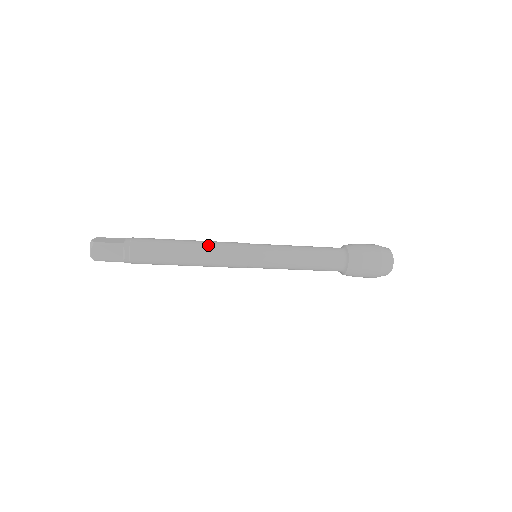
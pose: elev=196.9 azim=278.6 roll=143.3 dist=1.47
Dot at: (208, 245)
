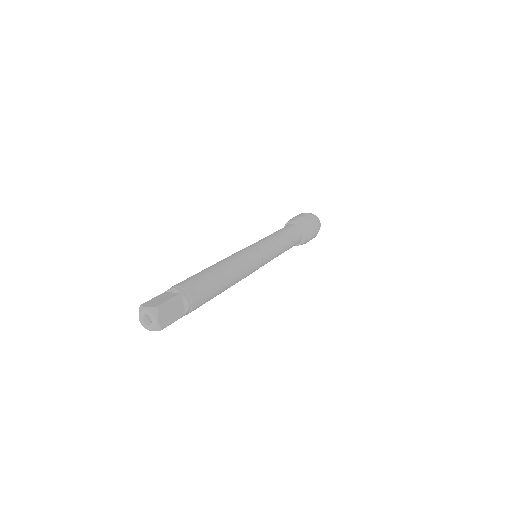
Dot at: (241, 278)
